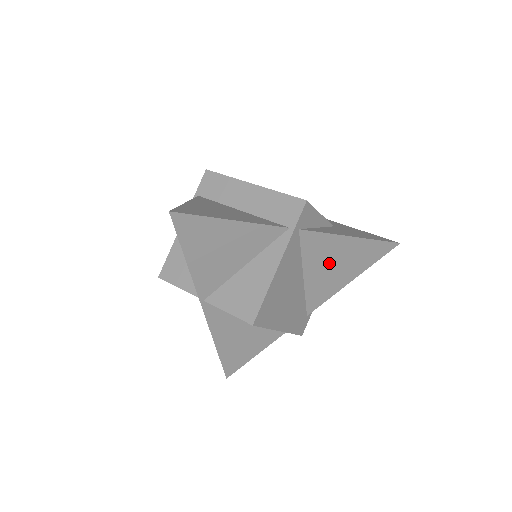
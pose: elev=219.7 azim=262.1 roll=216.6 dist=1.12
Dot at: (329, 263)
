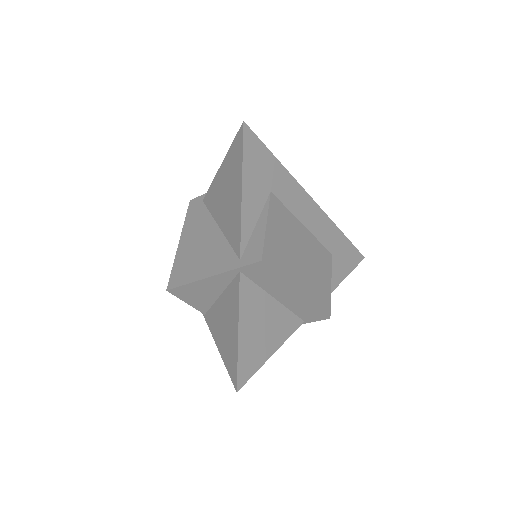
Dot at: occluded
